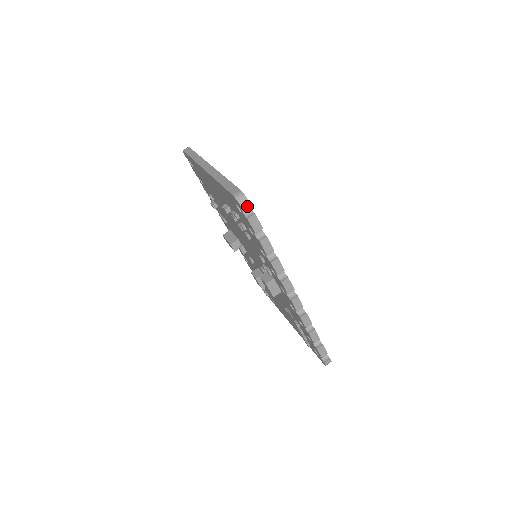
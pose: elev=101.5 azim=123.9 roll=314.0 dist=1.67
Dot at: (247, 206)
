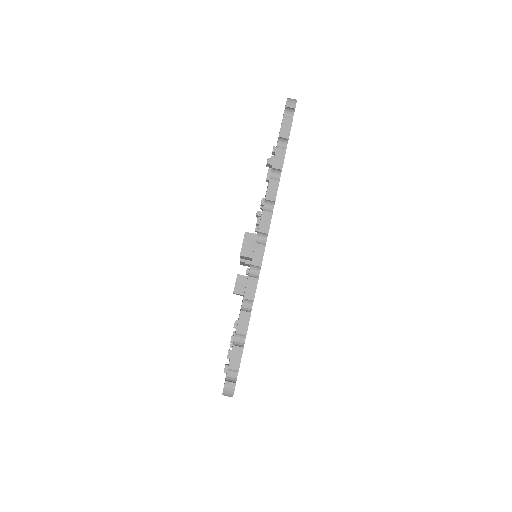
Dot at: (291, 107)
